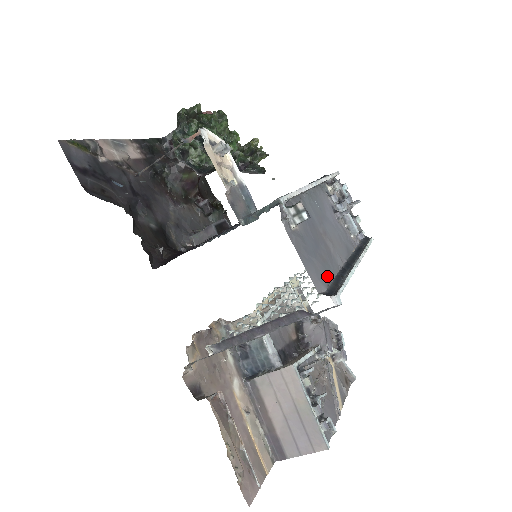
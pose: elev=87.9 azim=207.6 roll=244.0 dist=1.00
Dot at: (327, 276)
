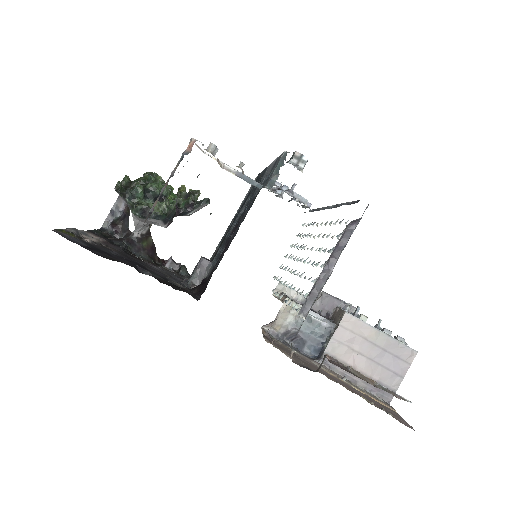
Dot at: occluded
